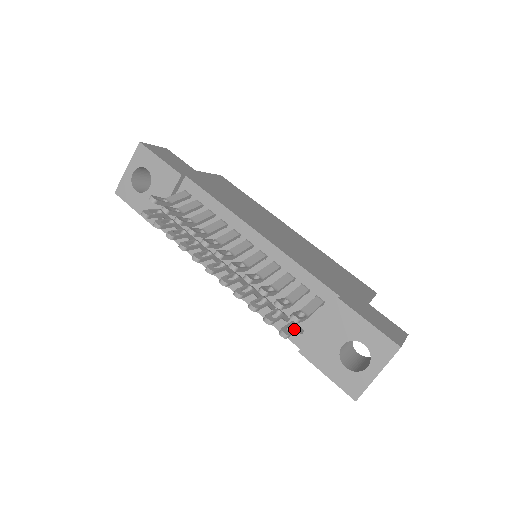
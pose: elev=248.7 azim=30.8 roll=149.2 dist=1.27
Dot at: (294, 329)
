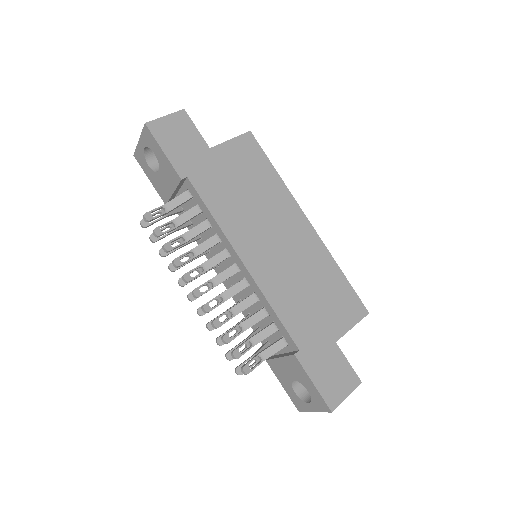
Dot at: (250, 366)
